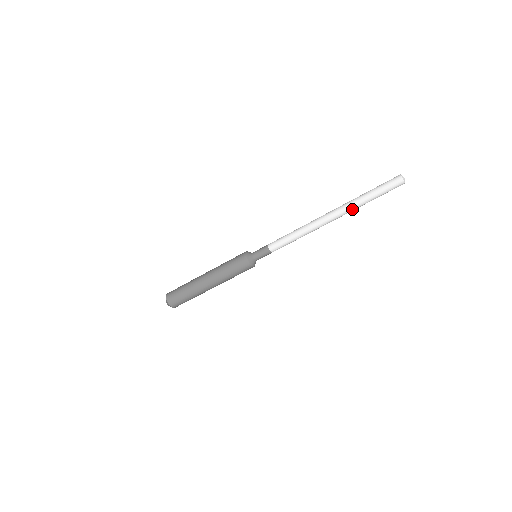
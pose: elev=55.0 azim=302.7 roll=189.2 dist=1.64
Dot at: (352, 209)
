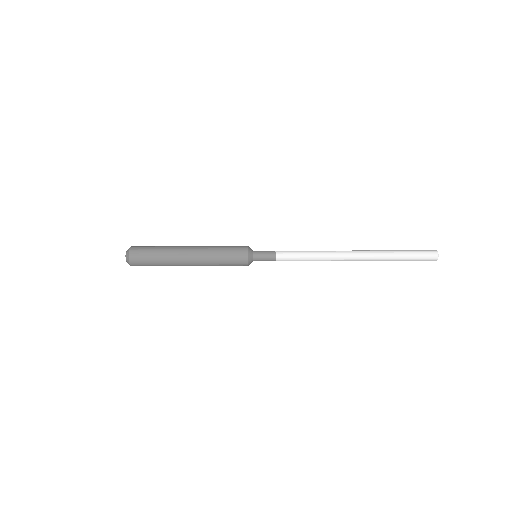
Dot at: (377, 260)
